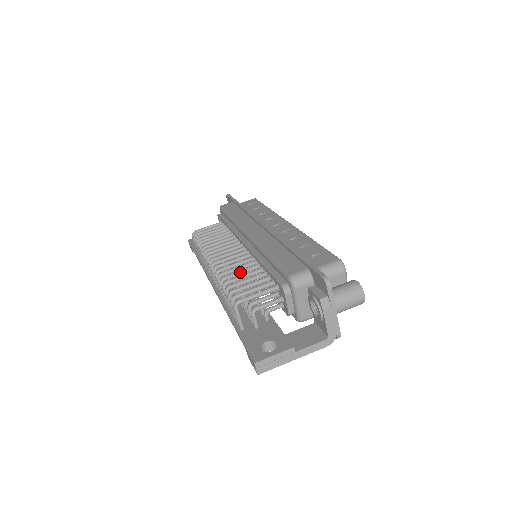
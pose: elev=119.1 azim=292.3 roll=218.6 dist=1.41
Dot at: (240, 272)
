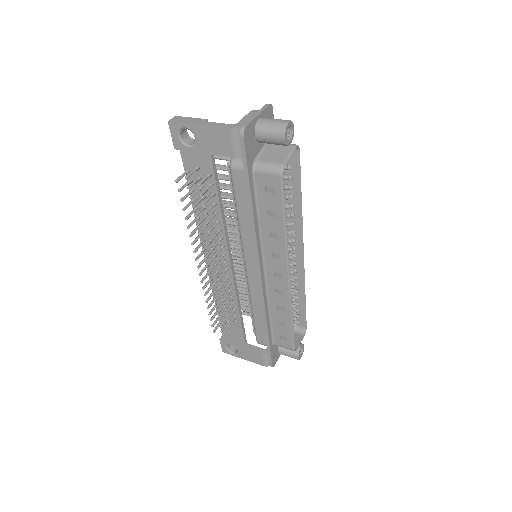
Dot at: (231, 201)
